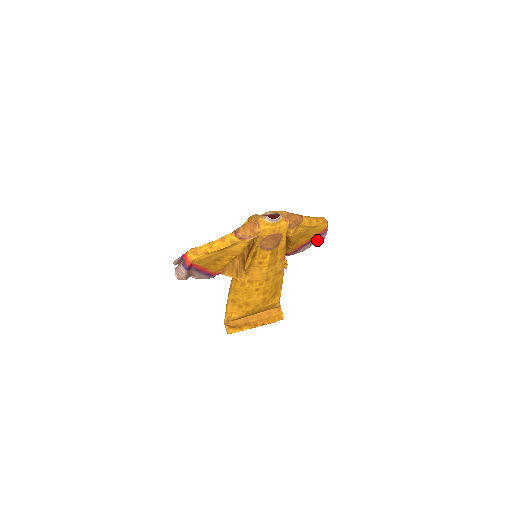
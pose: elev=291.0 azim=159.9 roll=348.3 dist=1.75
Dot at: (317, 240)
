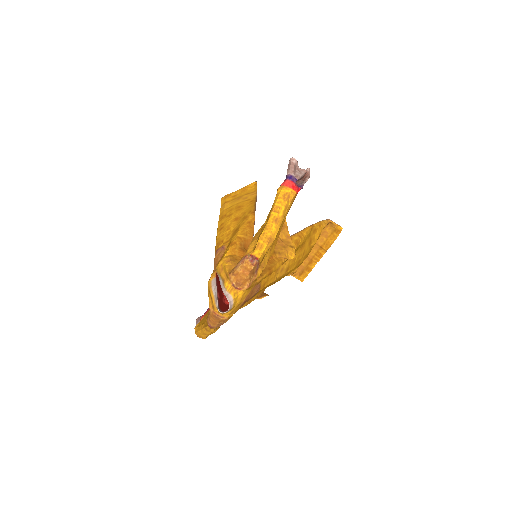
Dot at: occluded
